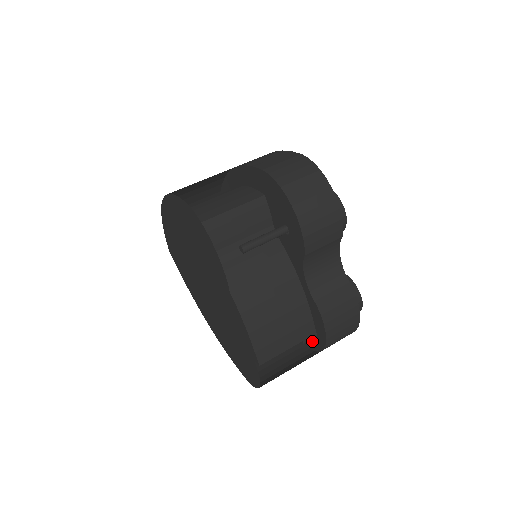
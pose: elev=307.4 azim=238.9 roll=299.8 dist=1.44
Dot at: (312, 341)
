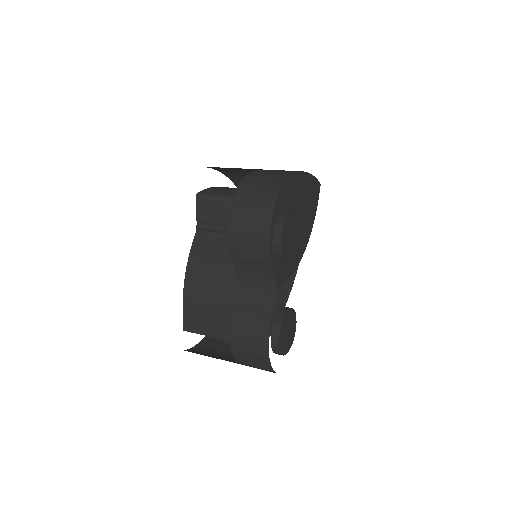
Dot at: occluded
